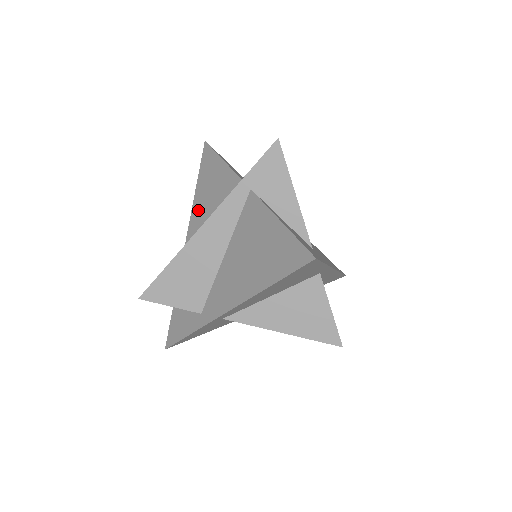
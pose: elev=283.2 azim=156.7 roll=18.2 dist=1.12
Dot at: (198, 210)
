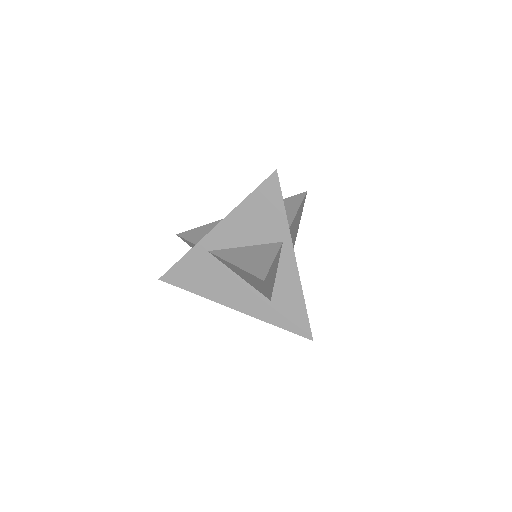
Dot at: occluded
